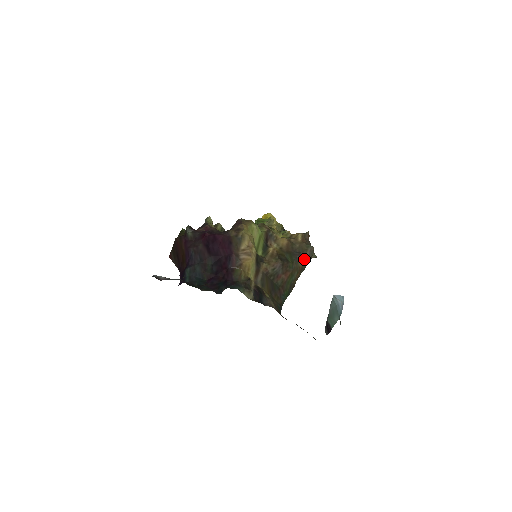
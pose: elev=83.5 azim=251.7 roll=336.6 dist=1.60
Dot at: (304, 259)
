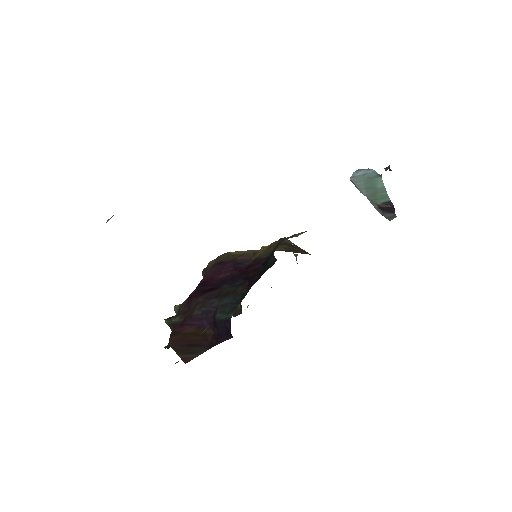
Dot at: occluded
